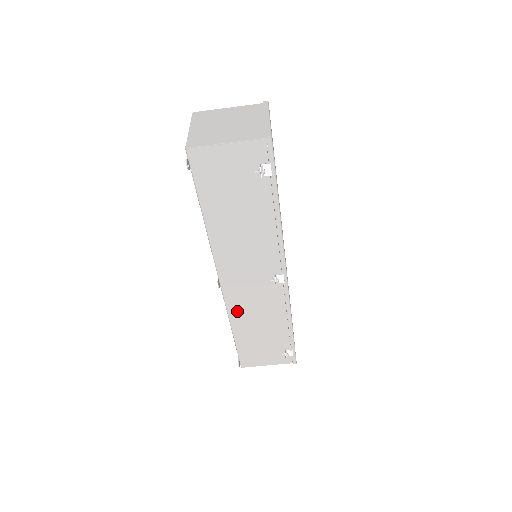
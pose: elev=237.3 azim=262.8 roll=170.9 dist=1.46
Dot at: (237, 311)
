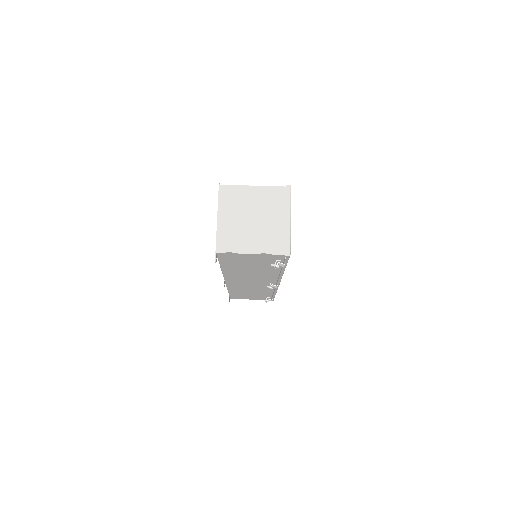
Dot at: (235, 288)
